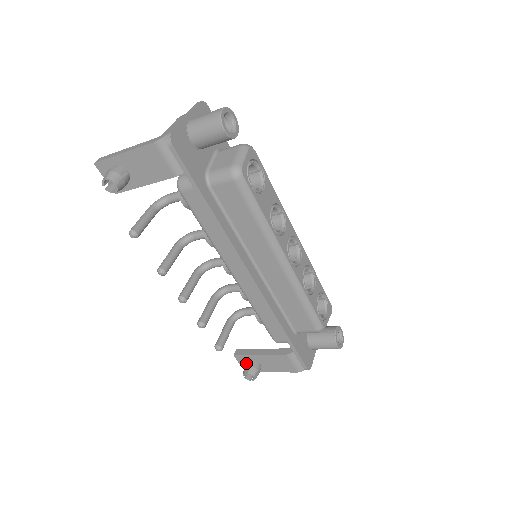
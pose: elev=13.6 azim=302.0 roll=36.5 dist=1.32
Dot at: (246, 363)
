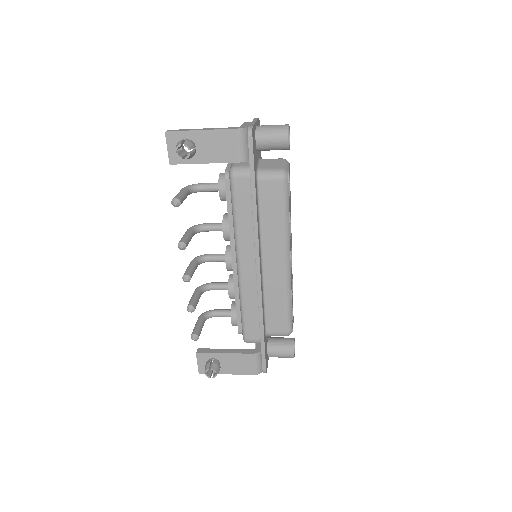
Dot at: (208, 361)
